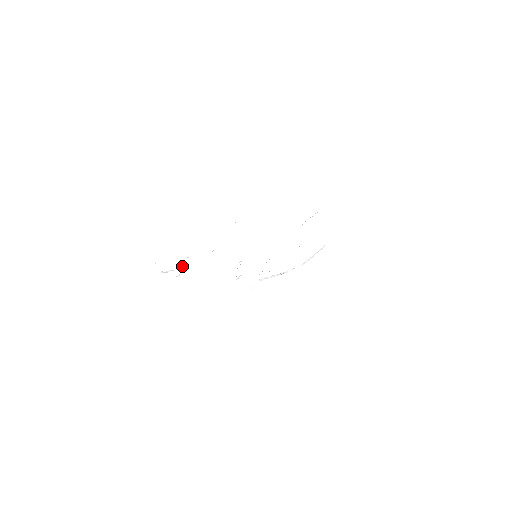
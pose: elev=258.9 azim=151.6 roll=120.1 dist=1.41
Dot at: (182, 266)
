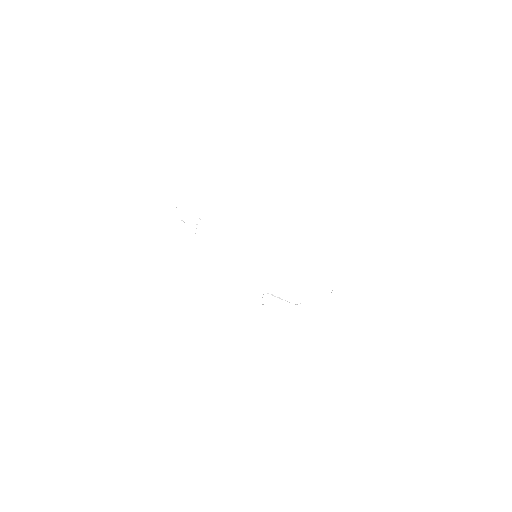
Dot at: occluded
